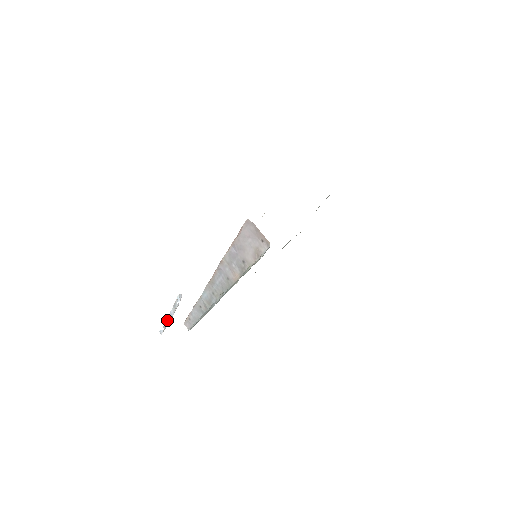
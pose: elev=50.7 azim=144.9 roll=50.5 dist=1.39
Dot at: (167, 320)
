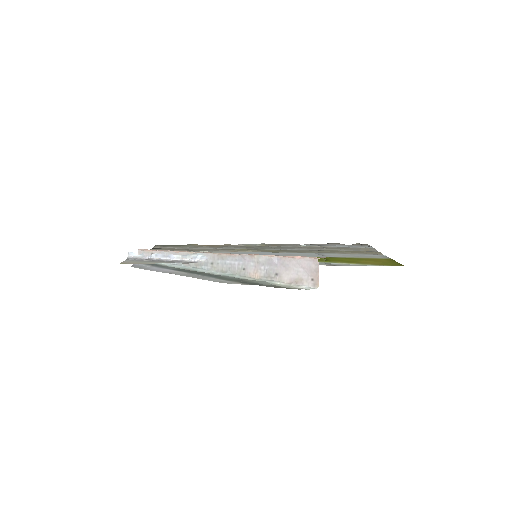
Dot at: (156, 255)
